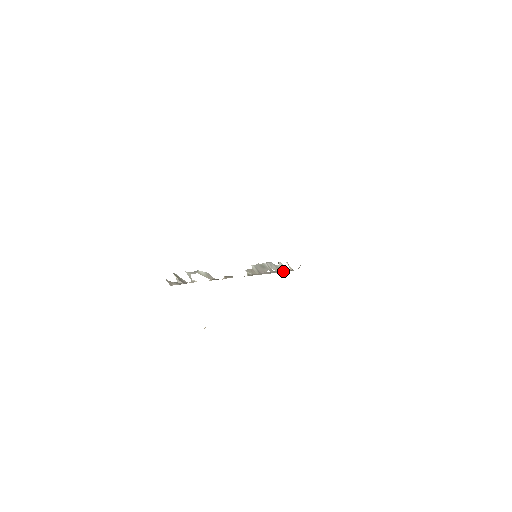
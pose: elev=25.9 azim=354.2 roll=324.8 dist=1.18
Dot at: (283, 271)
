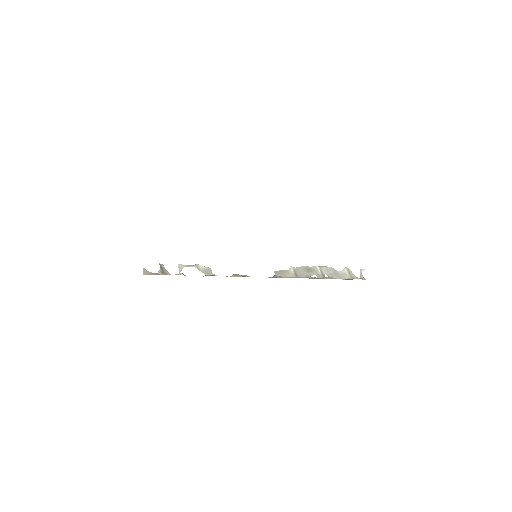
Dot at: (343, 278)
